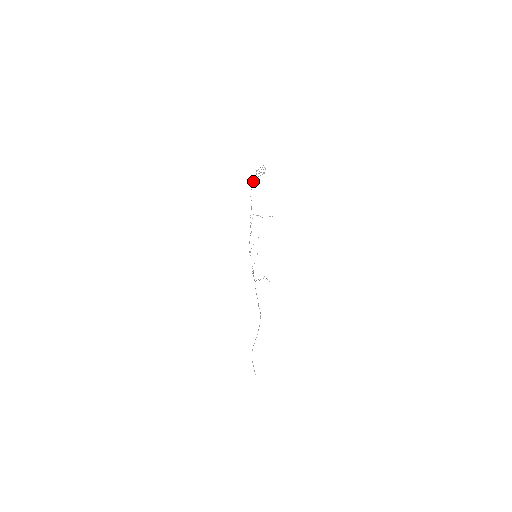
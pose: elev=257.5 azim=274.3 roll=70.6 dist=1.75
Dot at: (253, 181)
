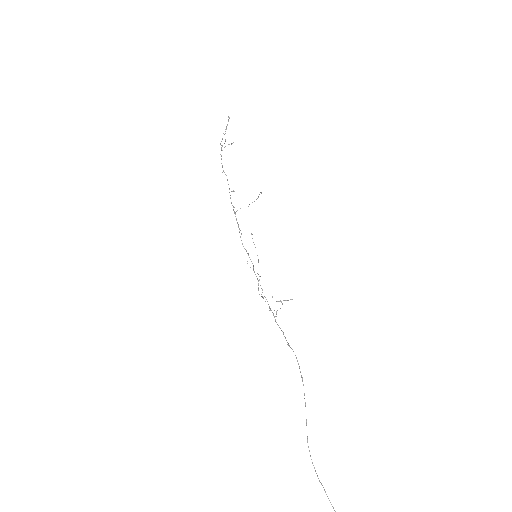
Dot at: occluded
